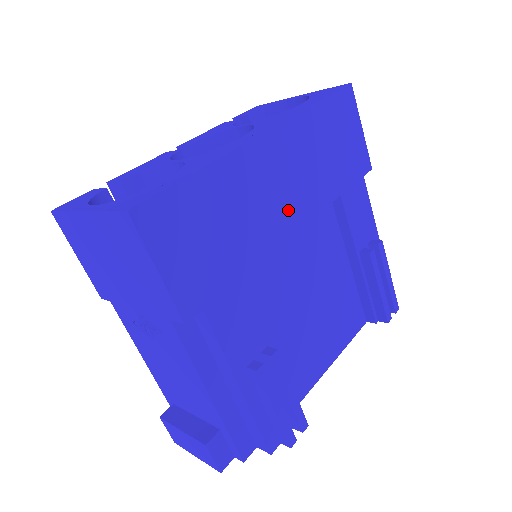
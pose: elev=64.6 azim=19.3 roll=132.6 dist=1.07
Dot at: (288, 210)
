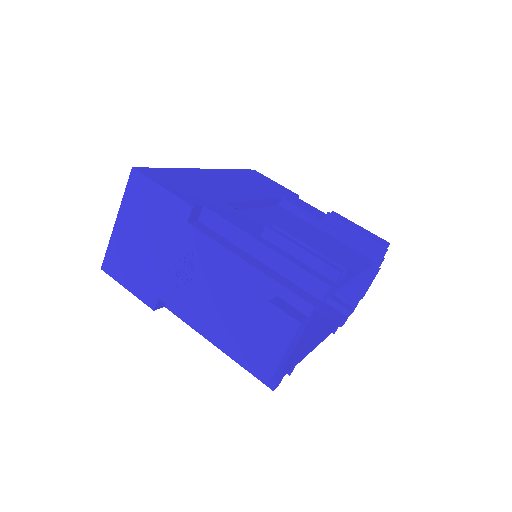
Dot at: (243, 192)
